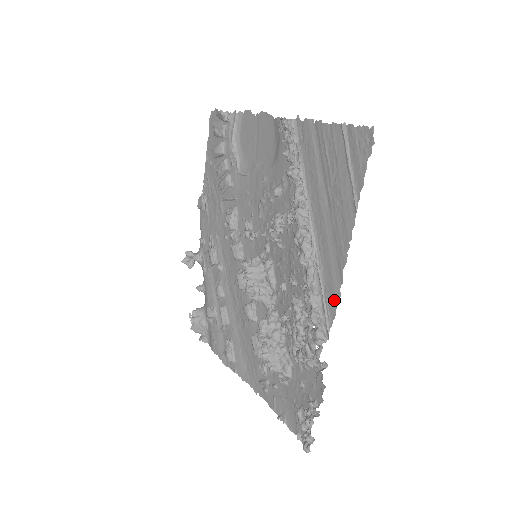
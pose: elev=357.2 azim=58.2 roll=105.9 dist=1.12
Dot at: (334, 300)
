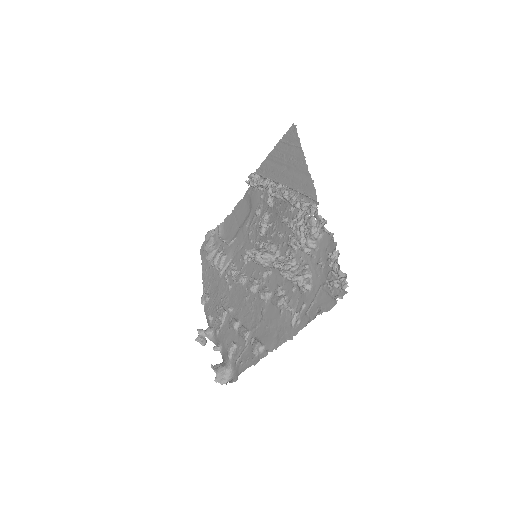
Dot at: (311, 187)
